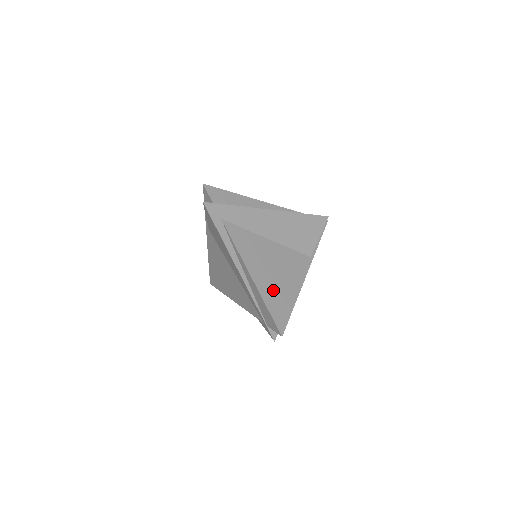
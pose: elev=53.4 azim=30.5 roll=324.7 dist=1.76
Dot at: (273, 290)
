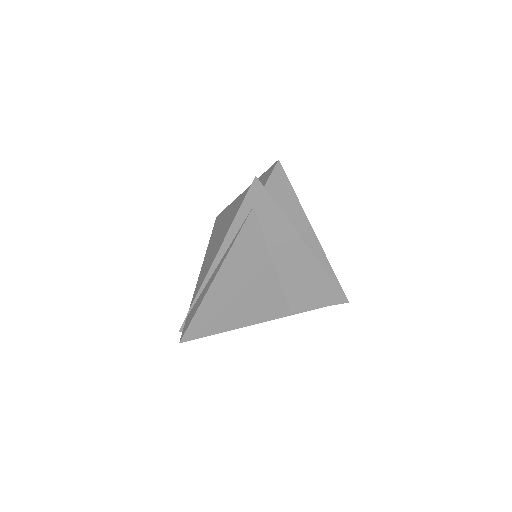
Dot at: (221, 304)
